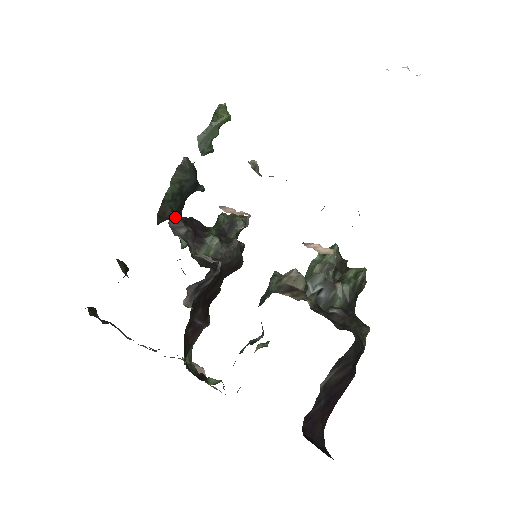
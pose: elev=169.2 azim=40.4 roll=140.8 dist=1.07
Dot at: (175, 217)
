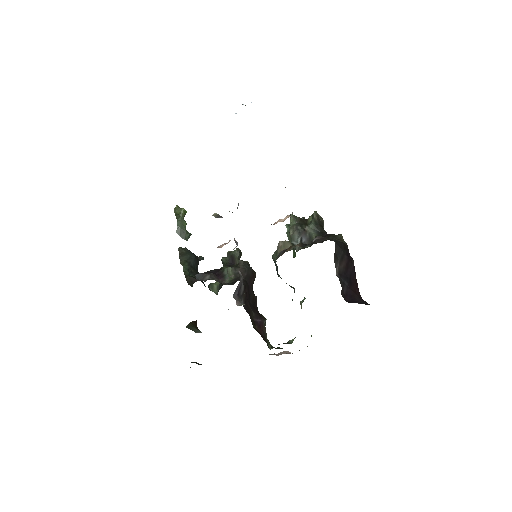
Dot at: (198, 274)
